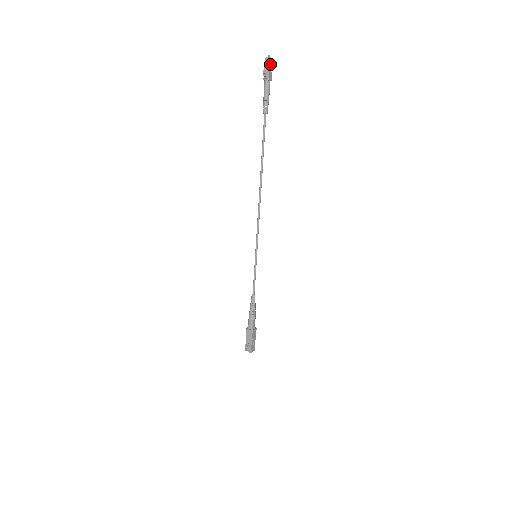
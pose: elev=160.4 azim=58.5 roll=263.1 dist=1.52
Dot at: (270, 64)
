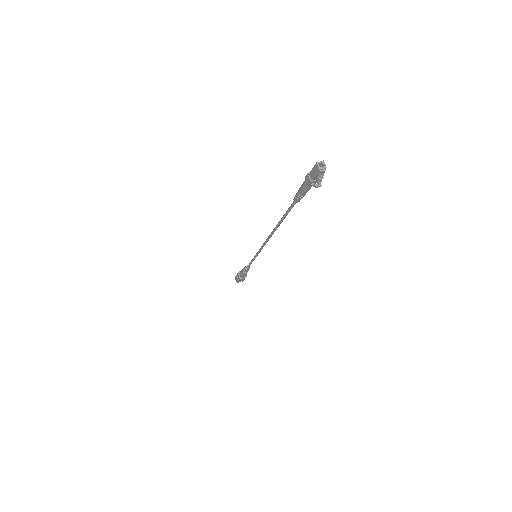
Dot at: (322, 169)
